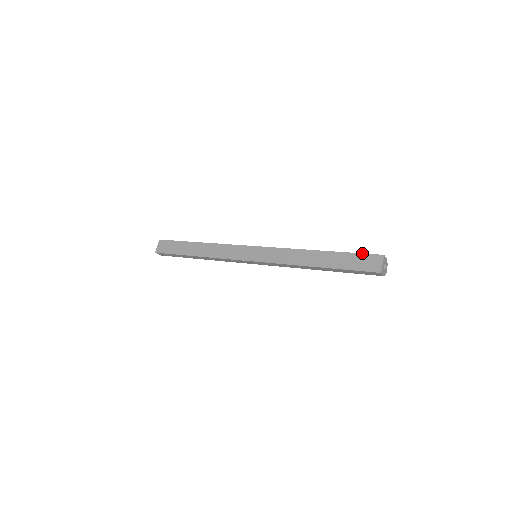
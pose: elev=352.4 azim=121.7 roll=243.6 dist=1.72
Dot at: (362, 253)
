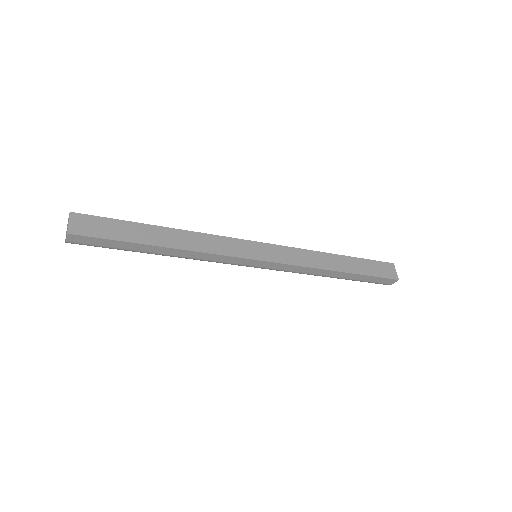
Dot at: occluded
